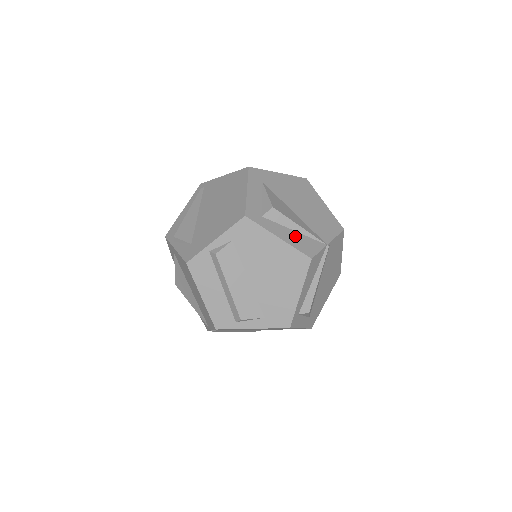
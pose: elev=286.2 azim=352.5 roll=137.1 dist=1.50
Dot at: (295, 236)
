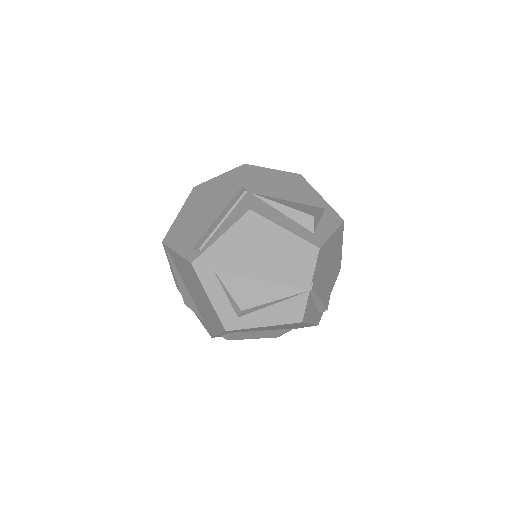
Dot at: (276, 310)
